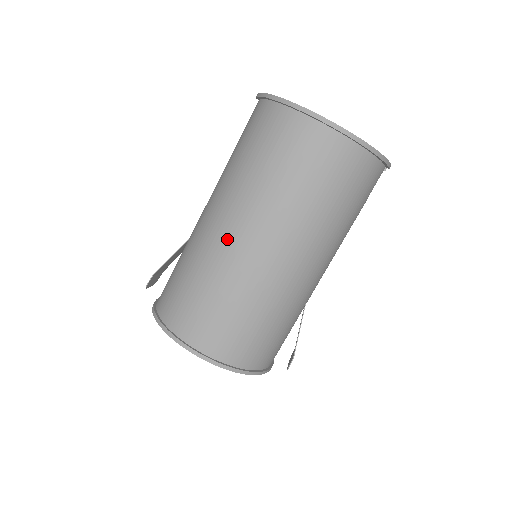
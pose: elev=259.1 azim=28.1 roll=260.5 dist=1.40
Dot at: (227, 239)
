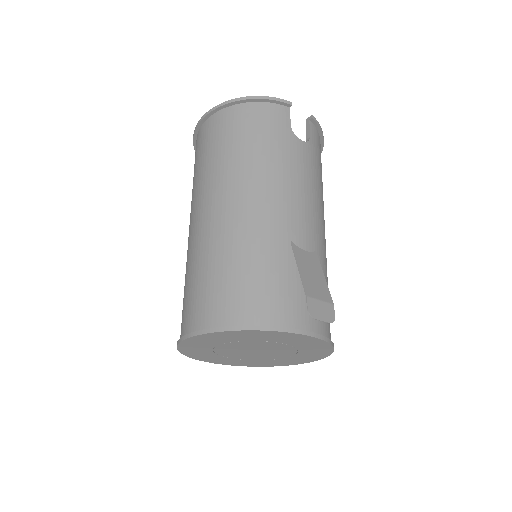
Dot at: (189, 236)
